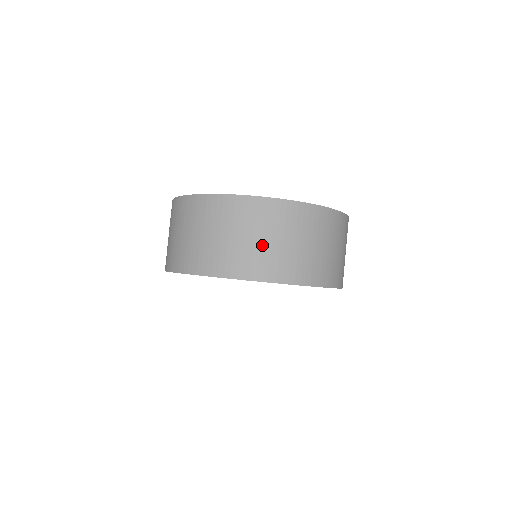
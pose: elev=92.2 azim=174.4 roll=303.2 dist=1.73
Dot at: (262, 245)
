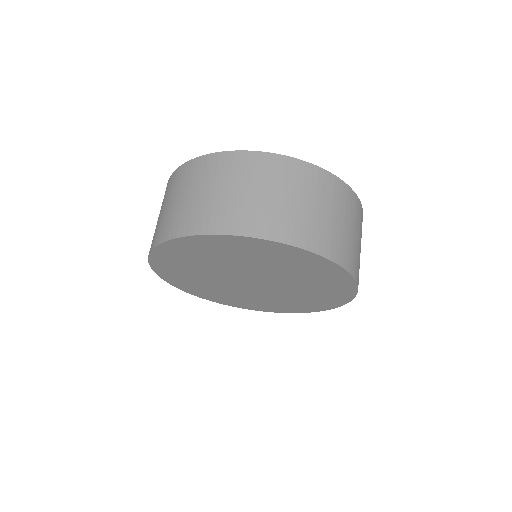
Dot at: (261, 199)
